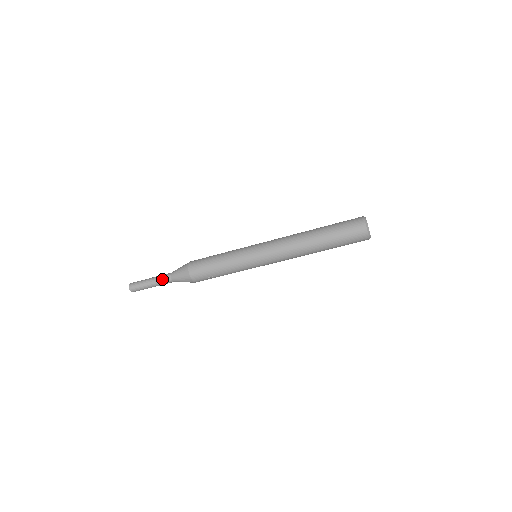
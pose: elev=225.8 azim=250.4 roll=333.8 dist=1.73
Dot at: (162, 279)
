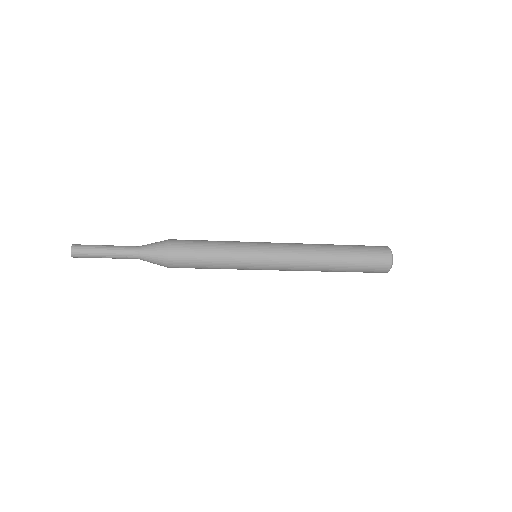
Dot at: (125, 256)
